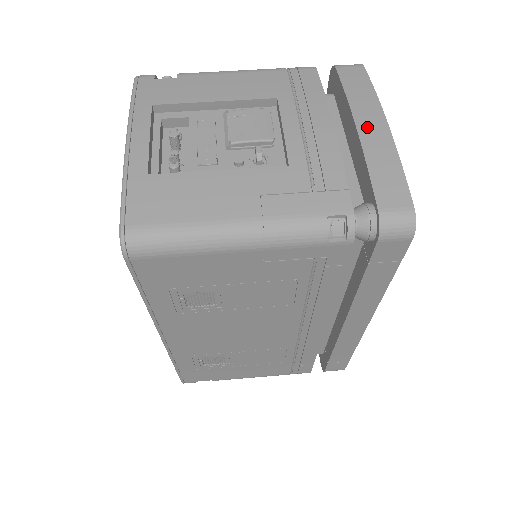
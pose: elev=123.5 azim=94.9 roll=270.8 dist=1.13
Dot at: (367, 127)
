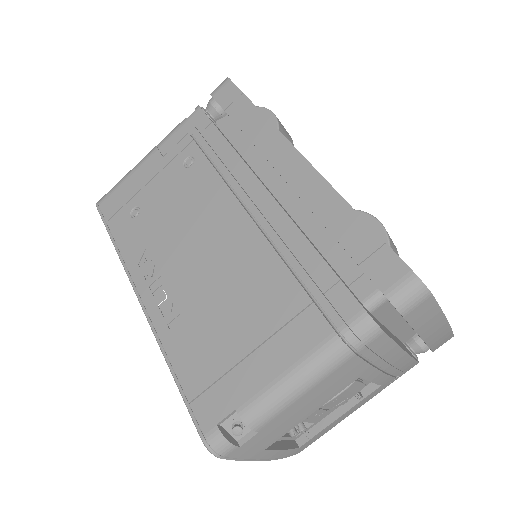
Dot at: (434, 338)
